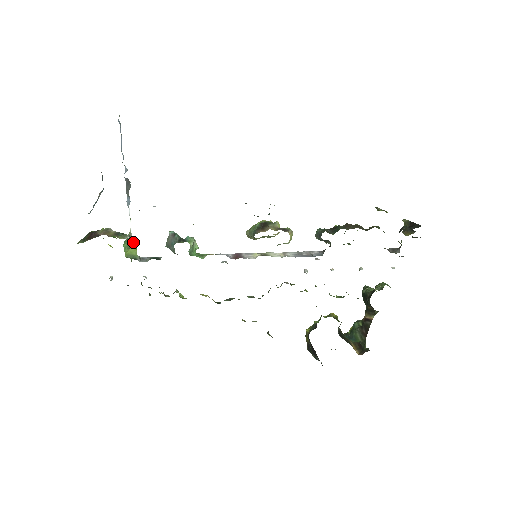
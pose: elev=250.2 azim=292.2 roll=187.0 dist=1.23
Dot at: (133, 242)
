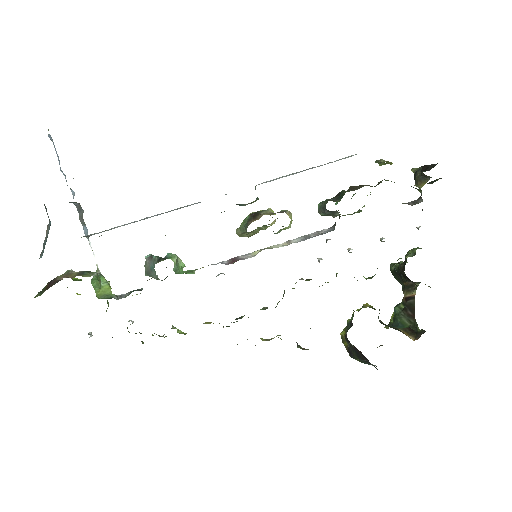
Dot at: (104, 280)
